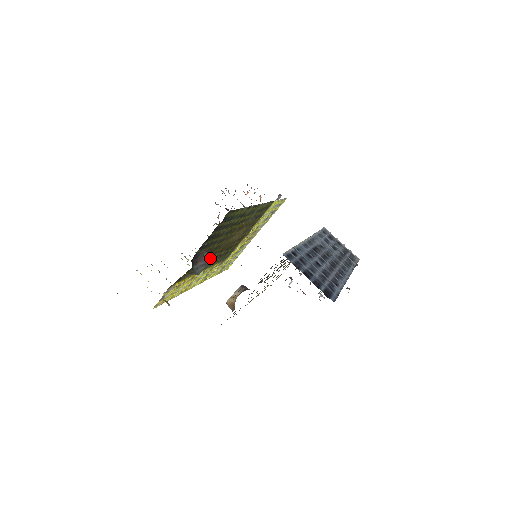
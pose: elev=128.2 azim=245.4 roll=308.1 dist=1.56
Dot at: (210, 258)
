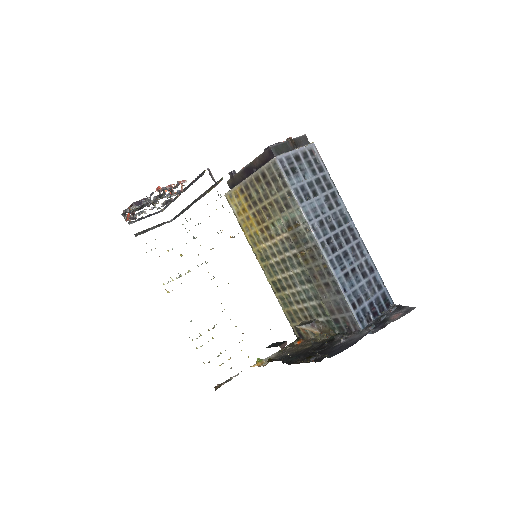
Dot at: occluded
